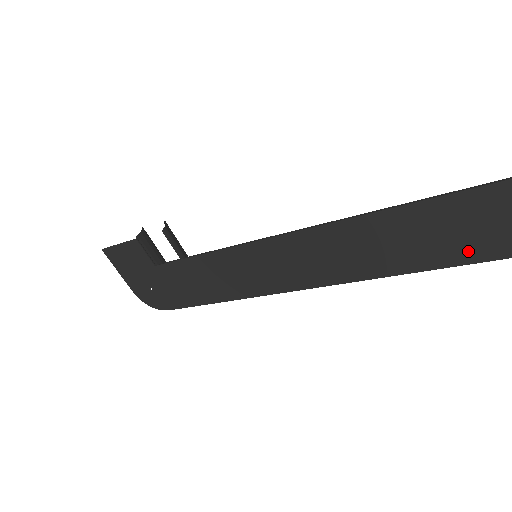
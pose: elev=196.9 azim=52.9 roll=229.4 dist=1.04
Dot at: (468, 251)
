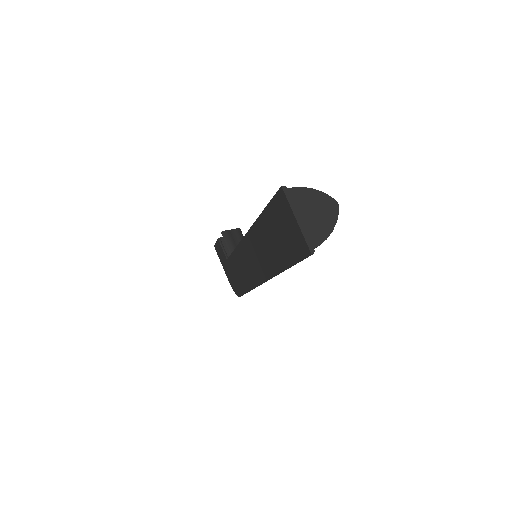
Dot at: (293, 250)
